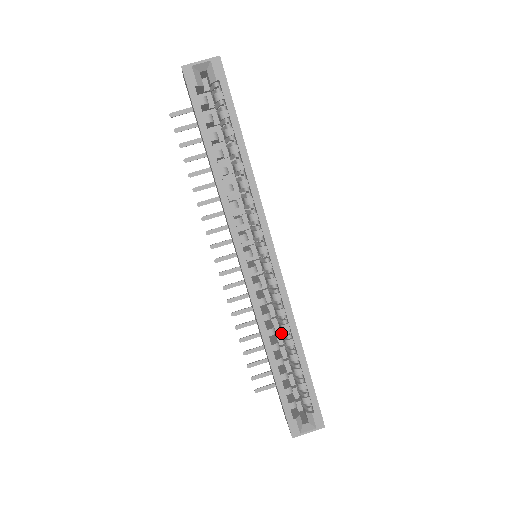
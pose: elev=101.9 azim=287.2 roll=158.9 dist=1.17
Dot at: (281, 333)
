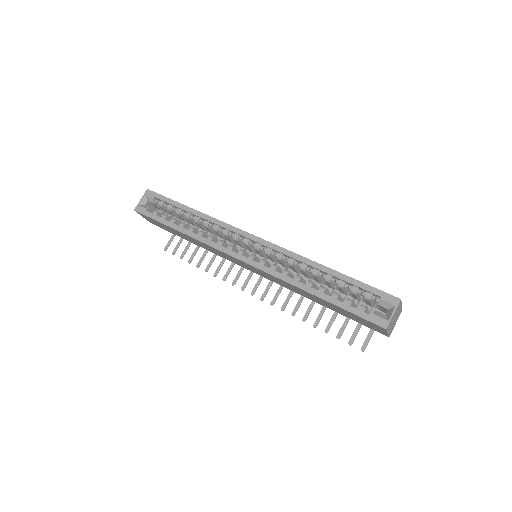
Dot at: (311, 278)
